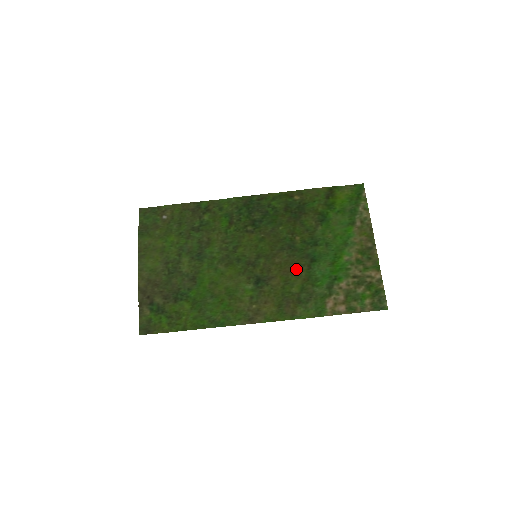
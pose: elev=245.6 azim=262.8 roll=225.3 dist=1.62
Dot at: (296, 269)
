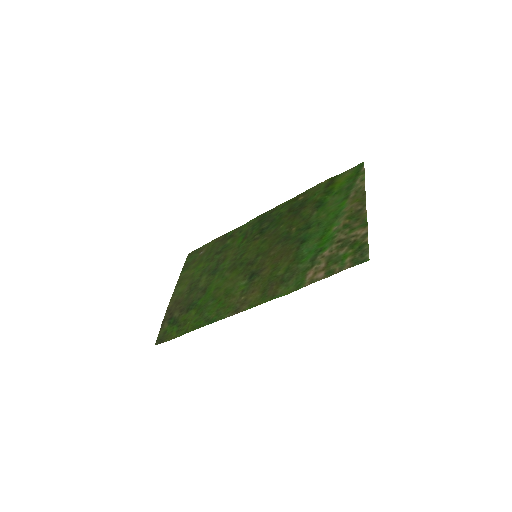
Dot at: (286, 254)
